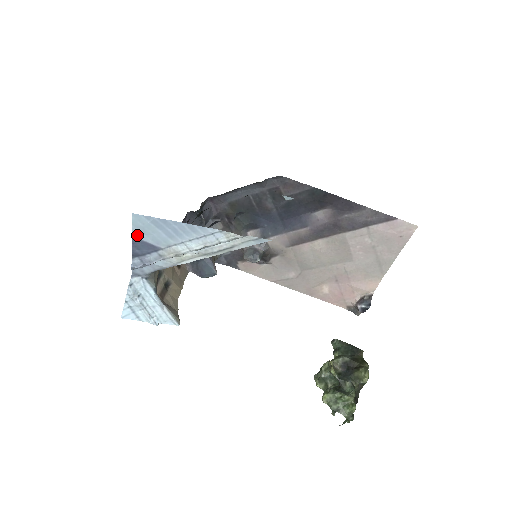
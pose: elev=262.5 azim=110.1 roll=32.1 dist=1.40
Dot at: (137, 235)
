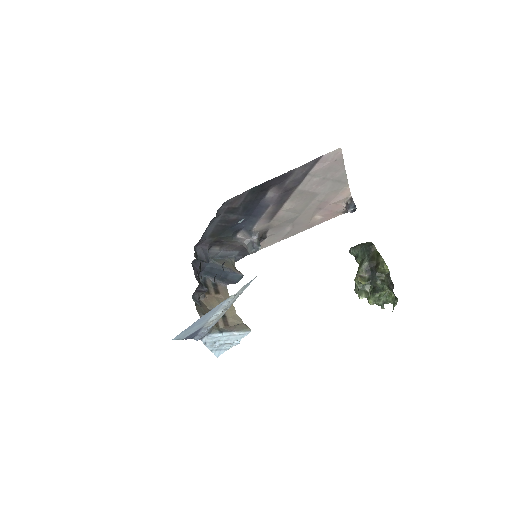
Dot at: (184, 337)
